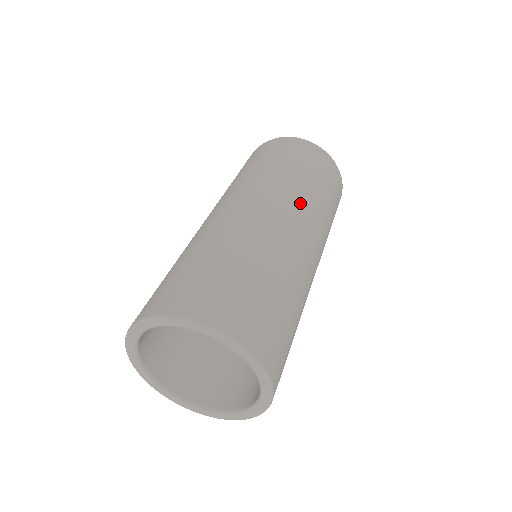
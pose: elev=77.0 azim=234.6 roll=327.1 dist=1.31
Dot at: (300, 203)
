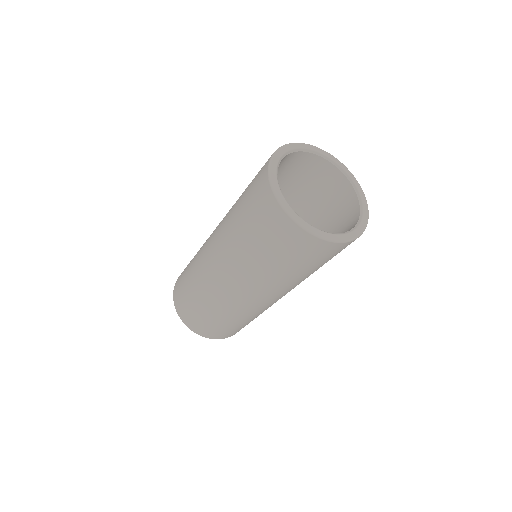
Dot at: (271, 290)
